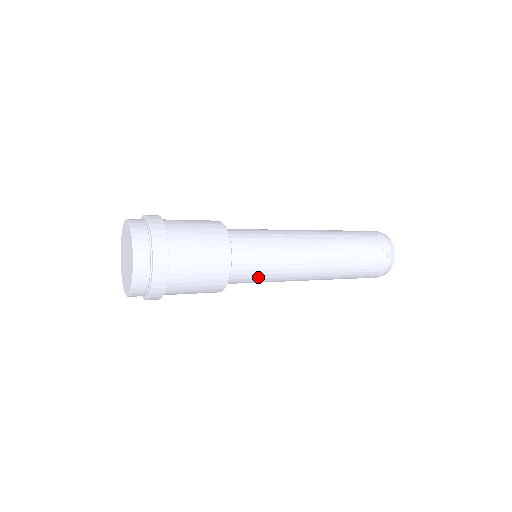
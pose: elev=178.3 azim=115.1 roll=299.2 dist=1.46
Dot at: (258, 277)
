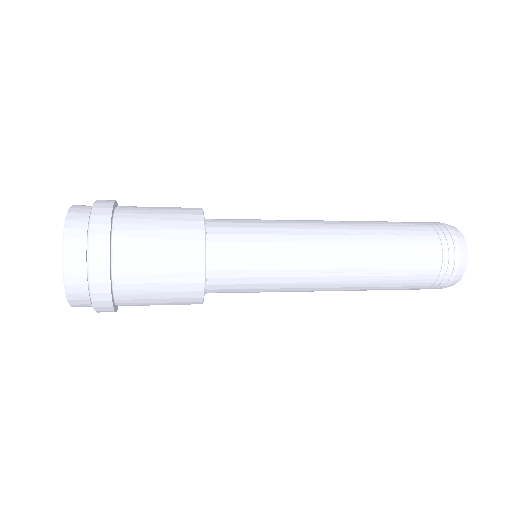
Dot at: (252, 287)
